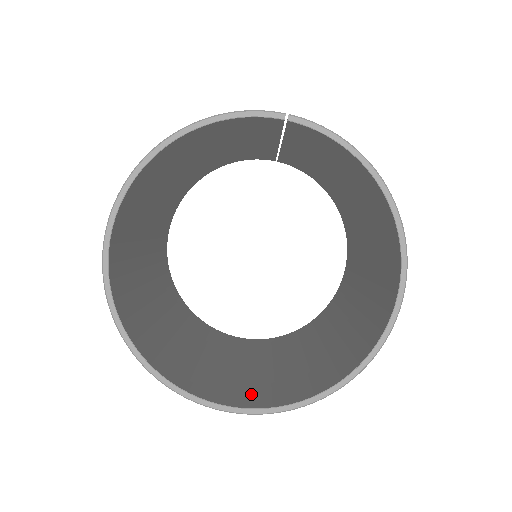
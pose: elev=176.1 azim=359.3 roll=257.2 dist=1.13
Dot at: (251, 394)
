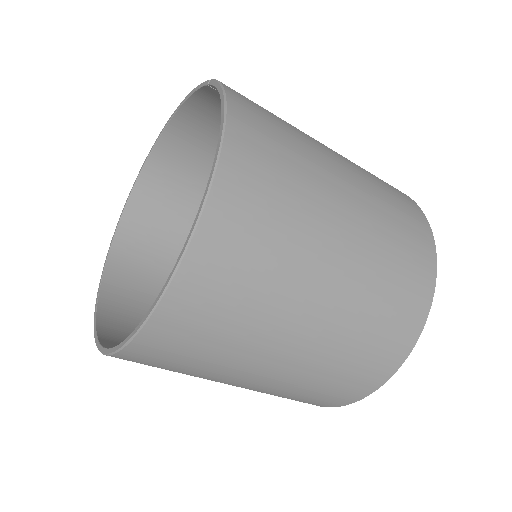
Dot at: occluded
